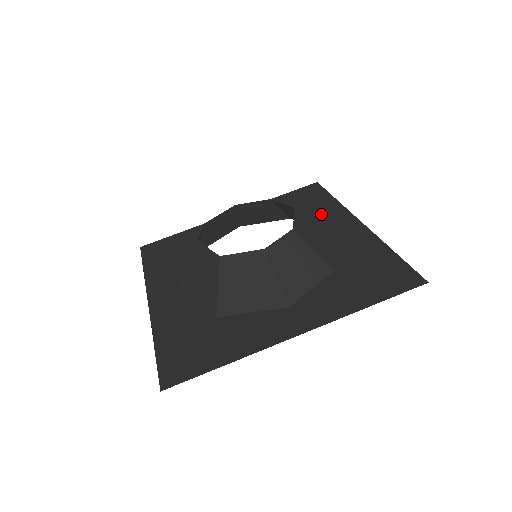
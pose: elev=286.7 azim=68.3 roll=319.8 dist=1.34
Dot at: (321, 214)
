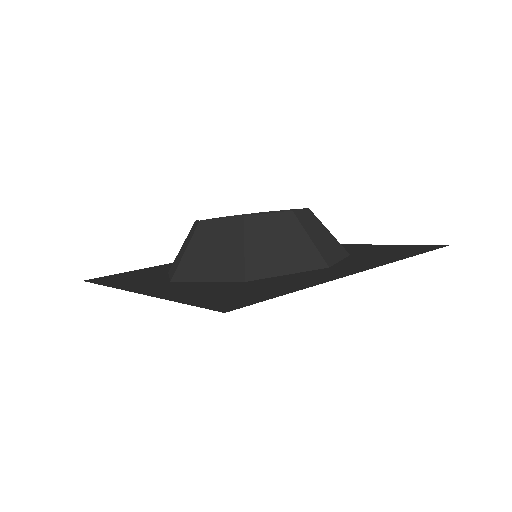
Dot at: occluded
